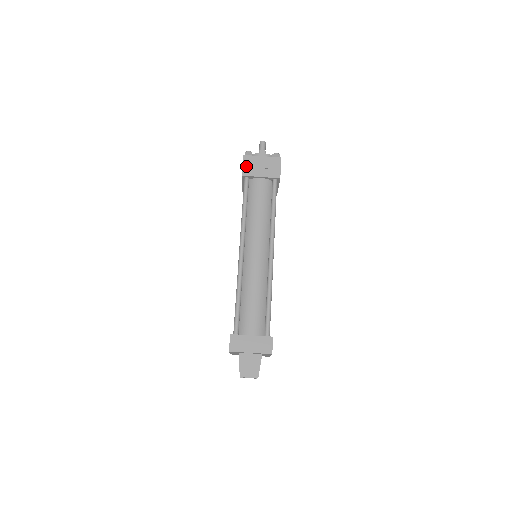
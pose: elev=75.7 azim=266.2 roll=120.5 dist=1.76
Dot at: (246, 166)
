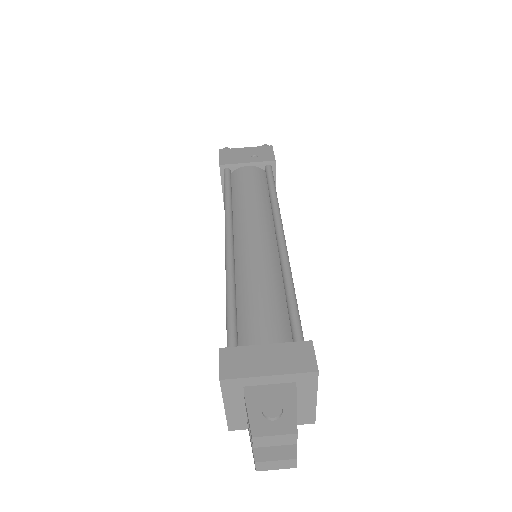
Dot at: (224, 157)
